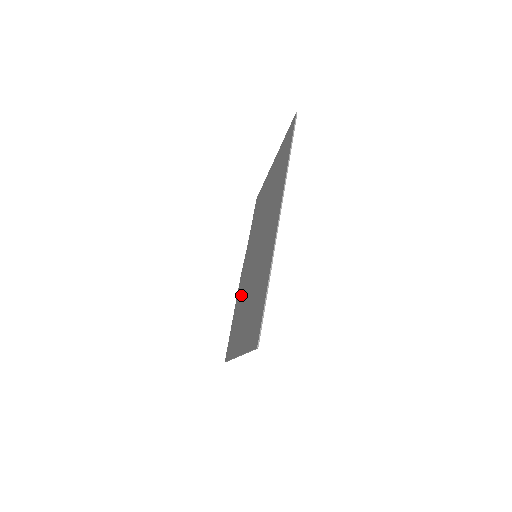
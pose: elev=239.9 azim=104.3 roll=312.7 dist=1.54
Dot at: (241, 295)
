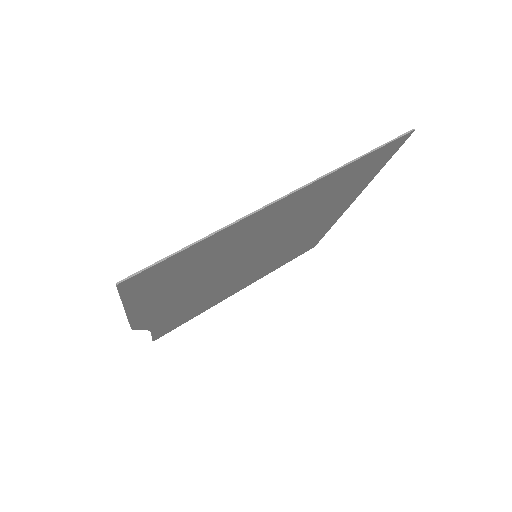
Dot at: (191, 280)
